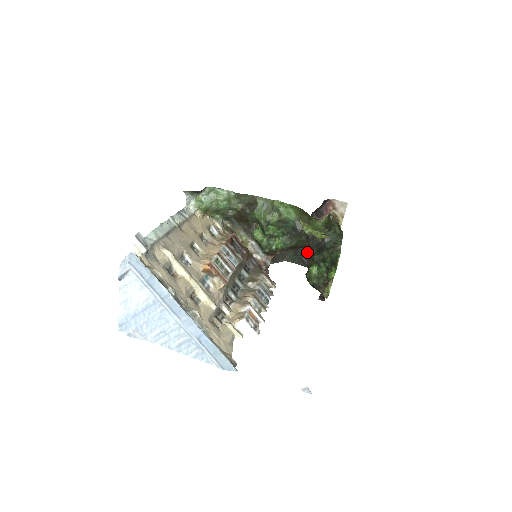
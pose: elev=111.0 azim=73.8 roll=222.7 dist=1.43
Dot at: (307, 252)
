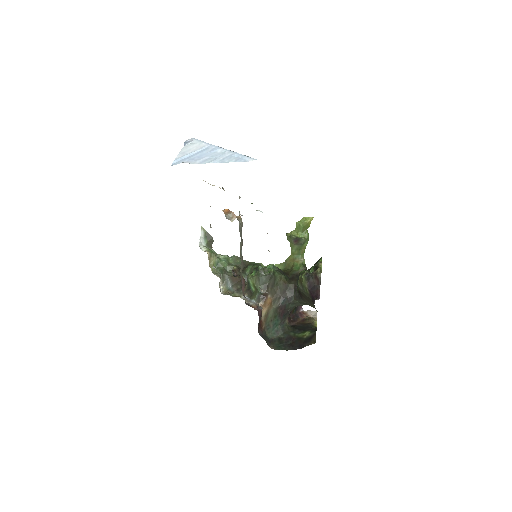
Dot at: (291, 338)
